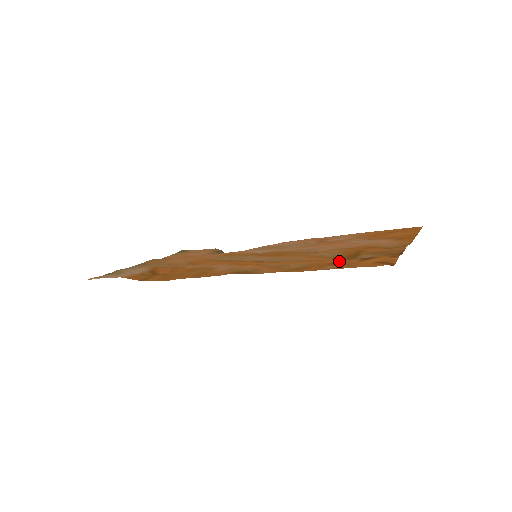
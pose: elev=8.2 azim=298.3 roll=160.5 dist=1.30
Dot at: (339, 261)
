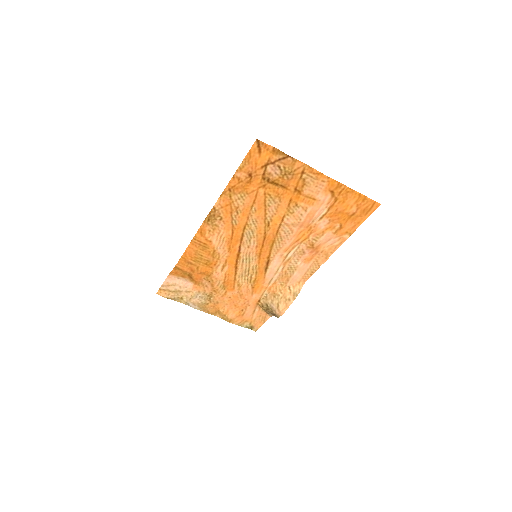
Dot at: (256, 180)
